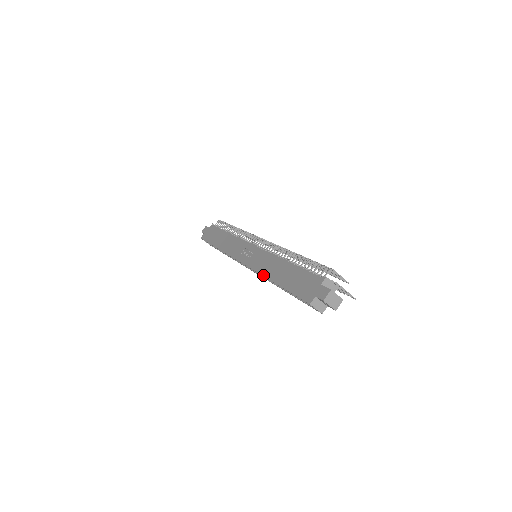
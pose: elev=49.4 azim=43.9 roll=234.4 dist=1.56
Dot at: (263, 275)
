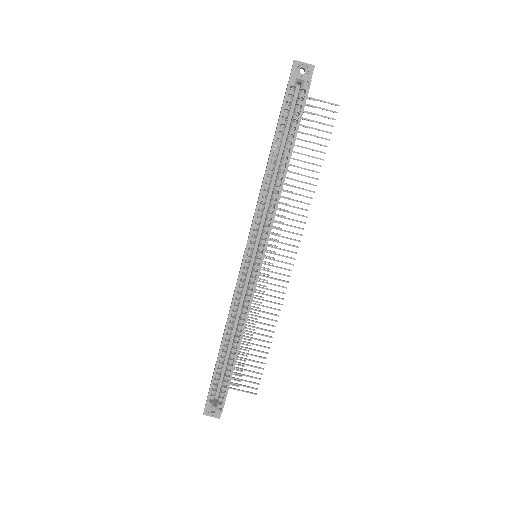
Dot at: (260, 191)
